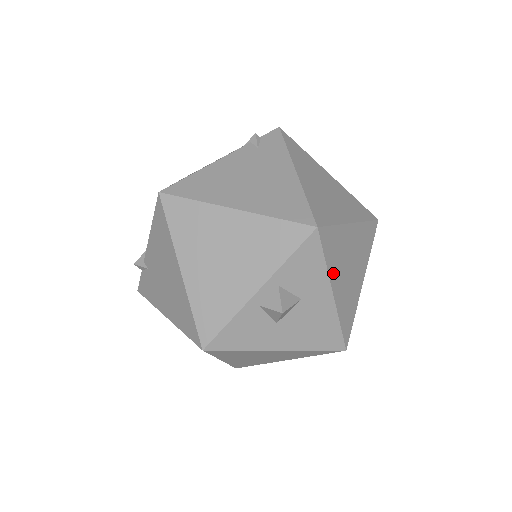
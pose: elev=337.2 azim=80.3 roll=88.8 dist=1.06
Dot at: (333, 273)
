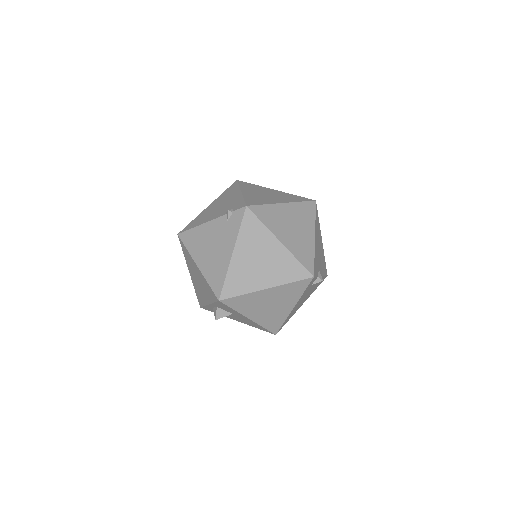
Dot at: (246, 312)
